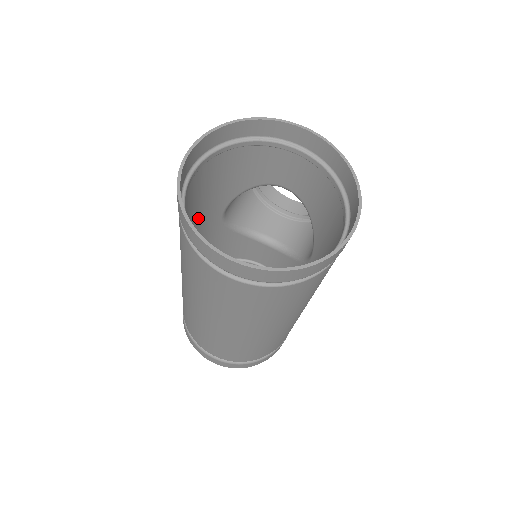
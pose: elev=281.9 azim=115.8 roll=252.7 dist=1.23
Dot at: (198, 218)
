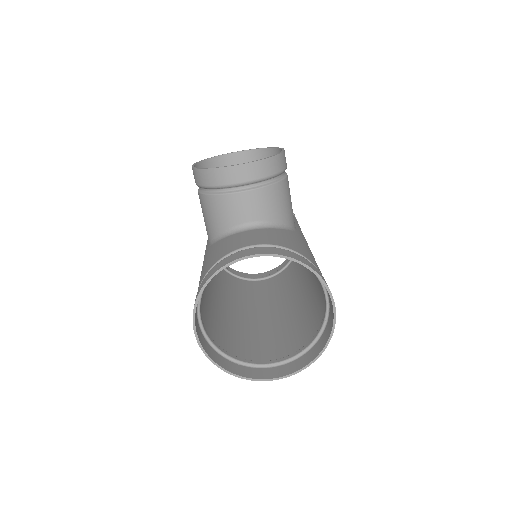
Dot at: occluded
